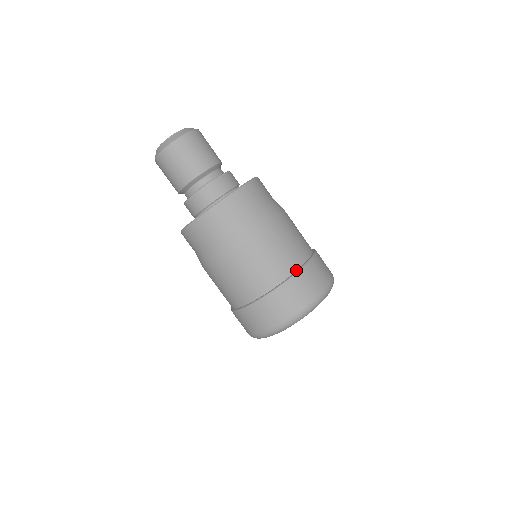
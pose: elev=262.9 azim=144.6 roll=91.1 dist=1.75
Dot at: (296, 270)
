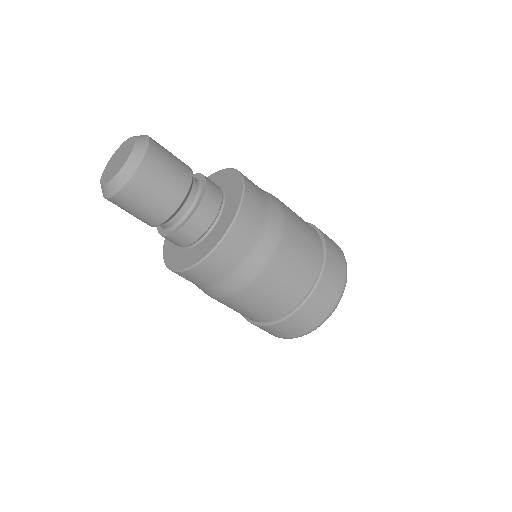
Dot at: (264, 322)
